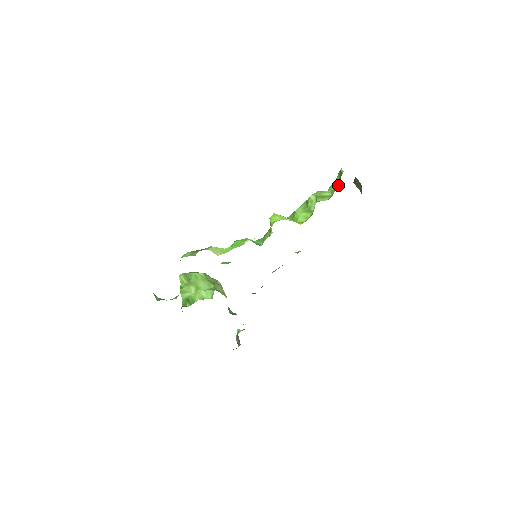
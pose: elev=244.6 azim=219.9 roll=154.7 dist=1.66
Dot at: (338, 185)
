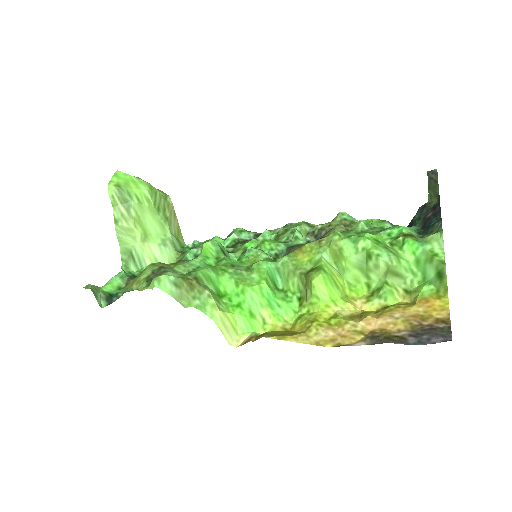
Dot at: (427, 279)
